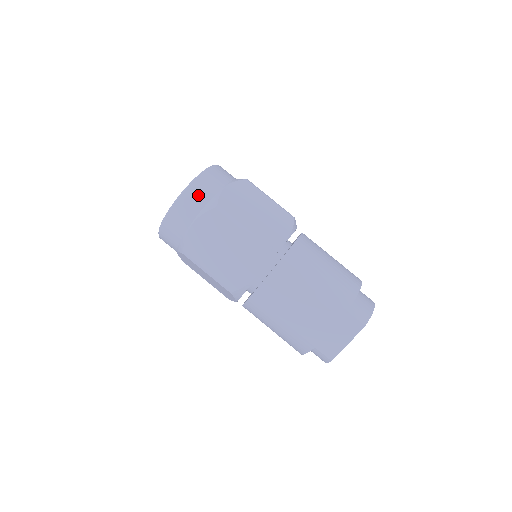
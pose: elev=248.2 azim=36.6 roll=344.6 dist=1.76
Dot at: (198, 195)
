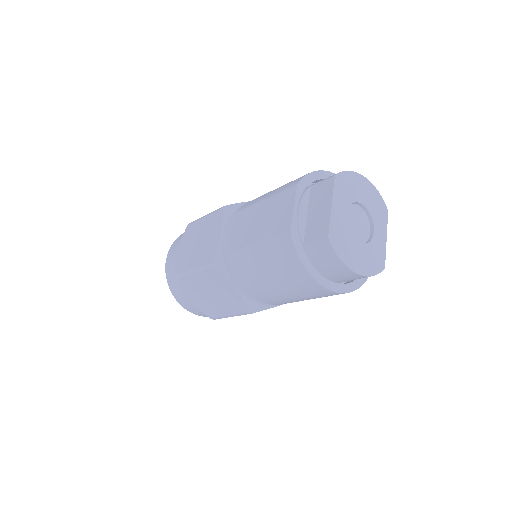
Dot at: occluded
